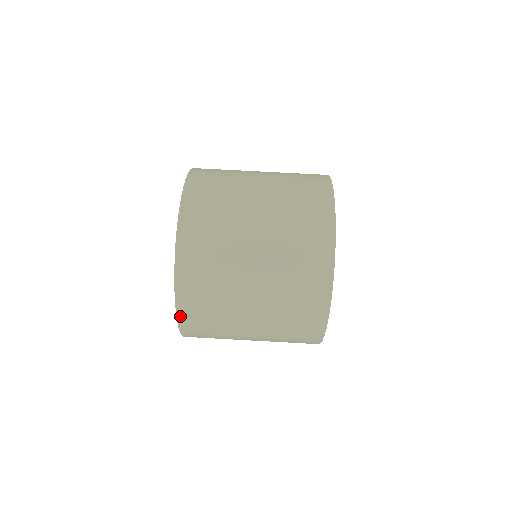
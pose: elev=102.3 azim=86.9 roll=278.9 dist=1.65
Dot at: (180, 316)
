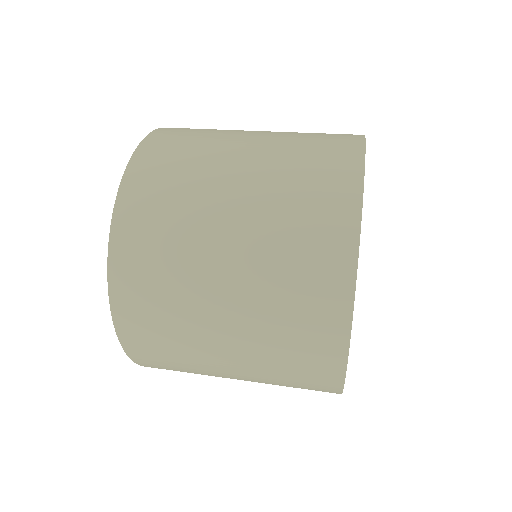
Dot at: (120, 205)
